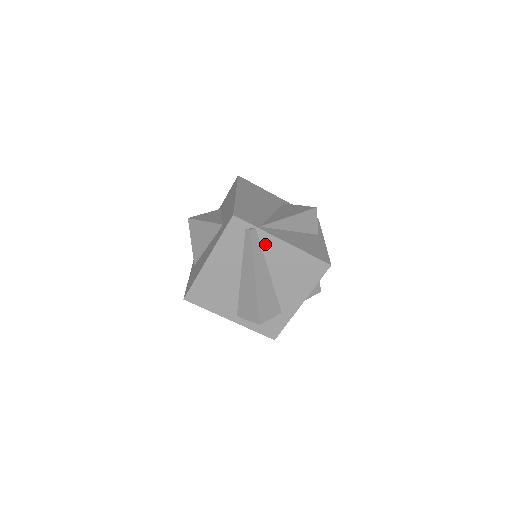
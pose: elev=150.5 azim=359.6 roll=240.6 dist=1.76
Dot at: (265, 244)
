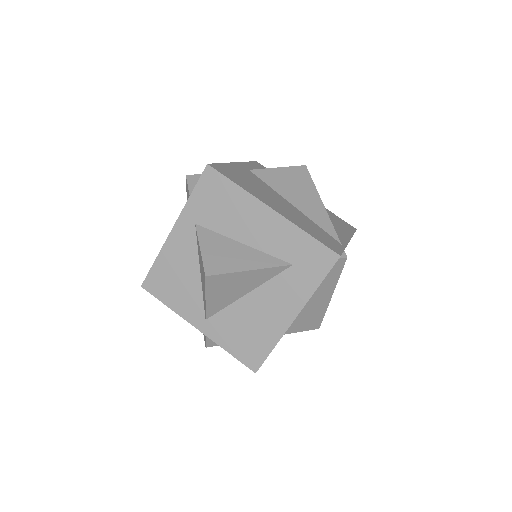
Dot at: occluded
